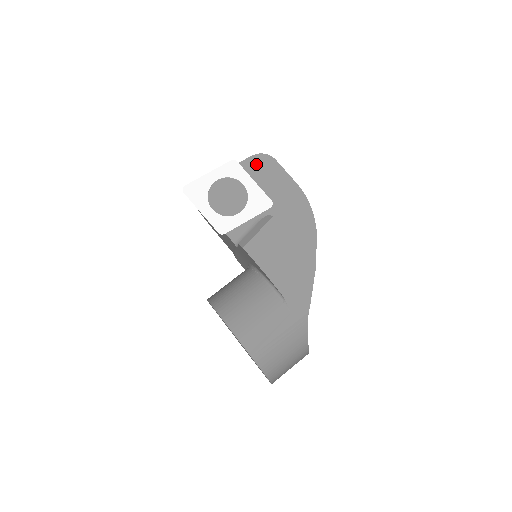
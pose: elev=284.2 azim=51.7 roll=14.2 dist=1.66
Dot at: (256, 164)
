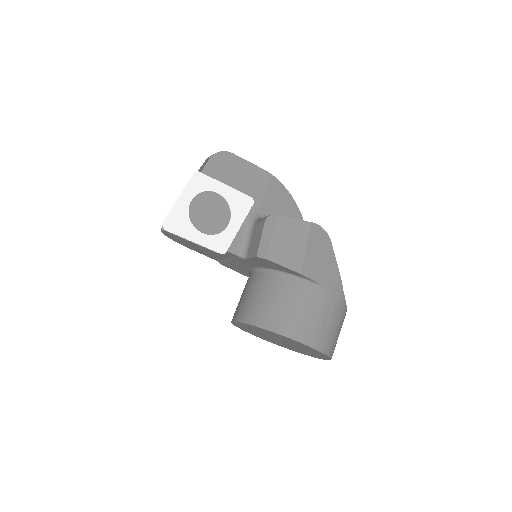
Dot at: (217, 166)
